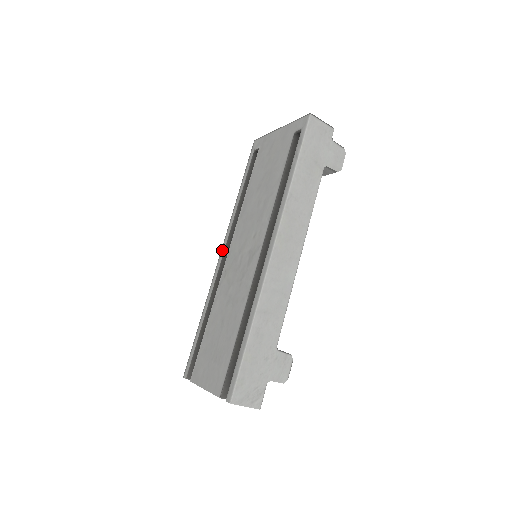
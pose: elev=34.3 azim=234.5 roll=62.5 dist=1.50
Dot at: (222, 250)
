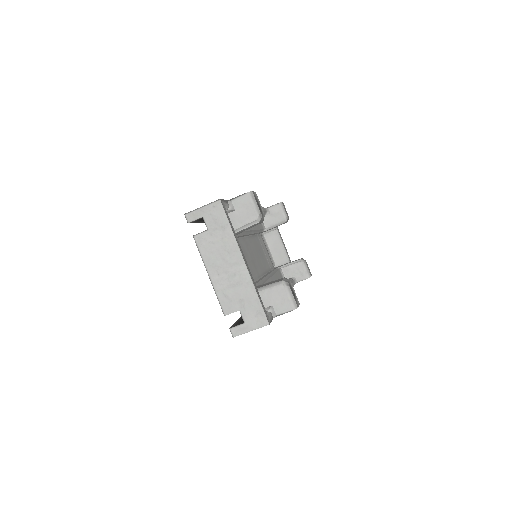
Dot at: occluded
